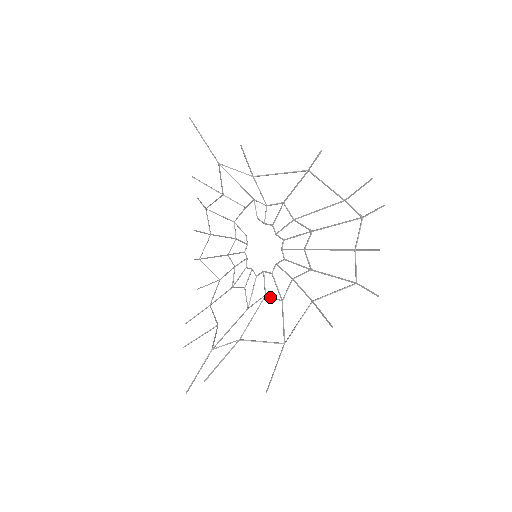
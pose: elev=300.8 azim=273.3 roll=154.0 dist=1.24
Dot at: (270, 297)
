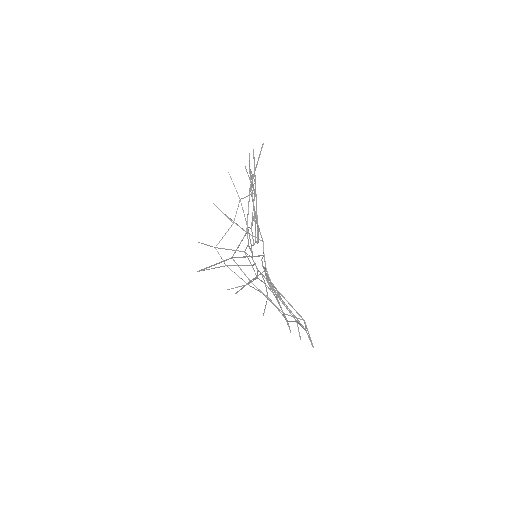
Dot at: occluded
